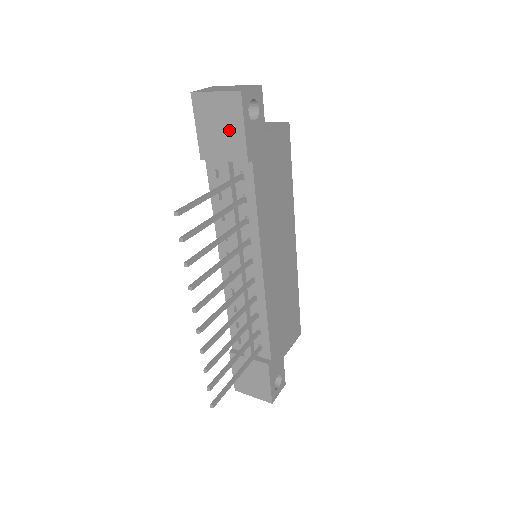
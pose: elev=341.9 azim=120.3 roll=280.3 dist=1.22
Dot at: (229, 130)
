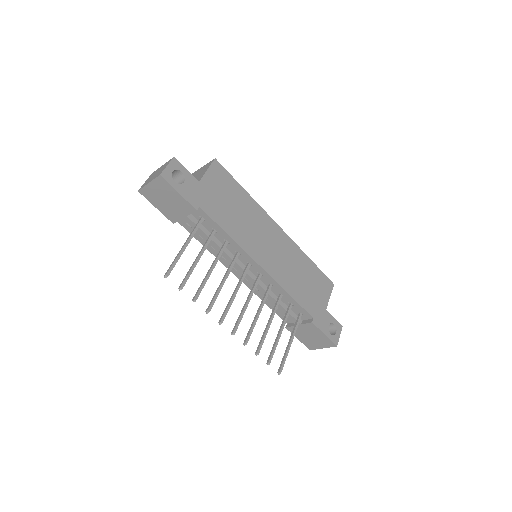
Dot at: (173, 199)
